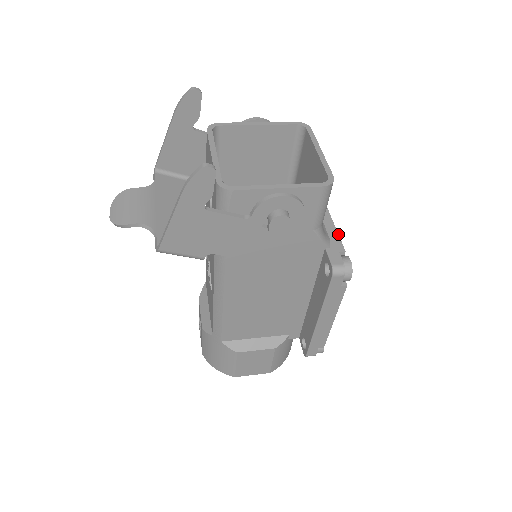
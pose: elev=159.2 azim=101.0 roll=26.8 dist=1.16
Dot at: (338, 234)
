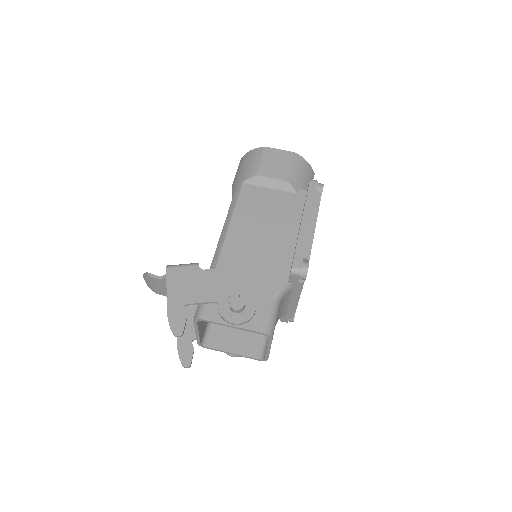
Dot at: (294, 313)
